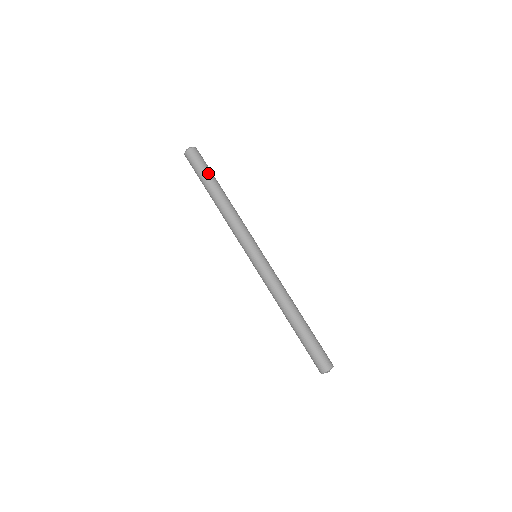
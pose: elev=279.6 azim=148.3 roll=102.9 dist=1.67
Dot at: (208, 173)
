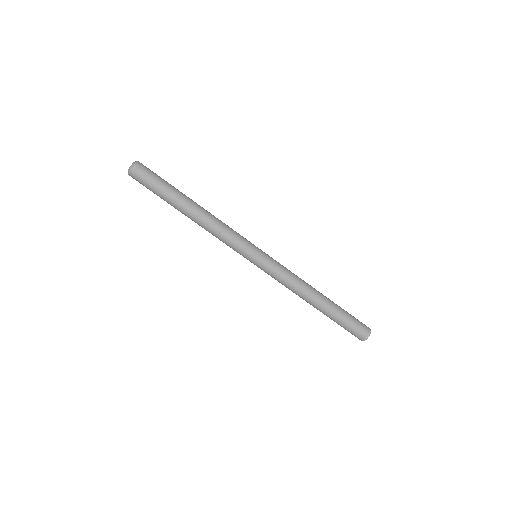
Dot at: (169, 185)
